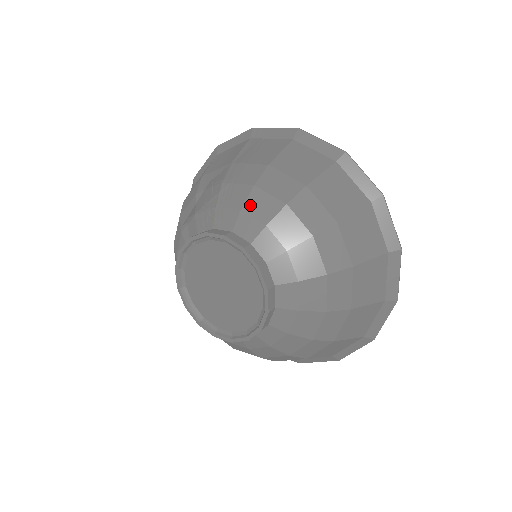
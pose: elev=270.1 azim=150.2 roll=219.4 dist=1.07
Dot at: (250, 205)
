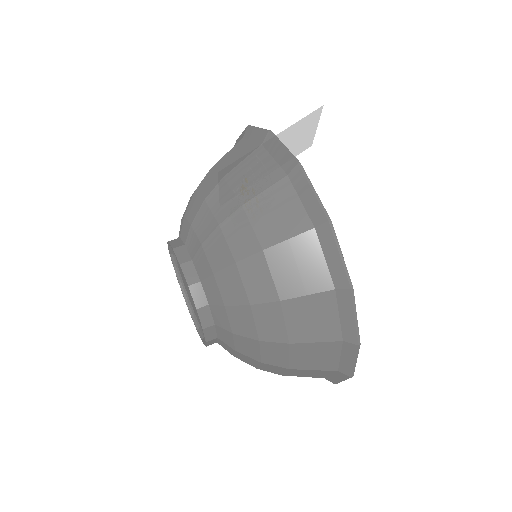
Dot at: (222, 277)
